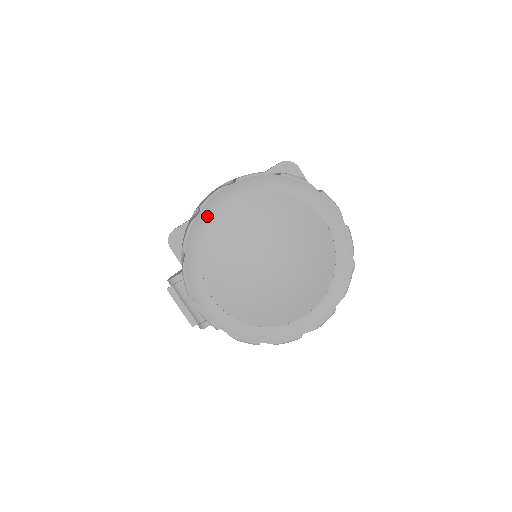
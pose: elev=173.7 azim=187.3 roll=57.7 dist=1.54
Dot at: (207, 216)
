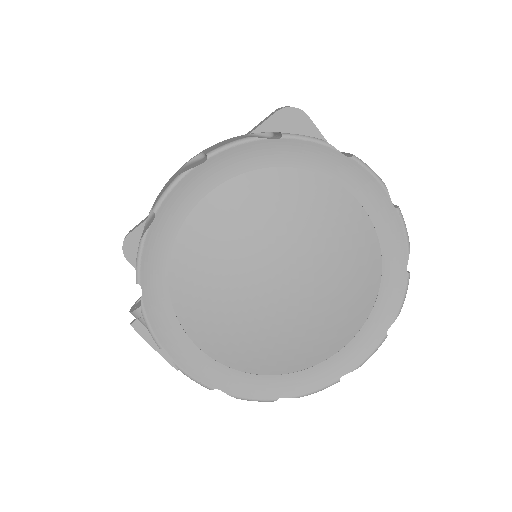
Dot at: (168, 222)
